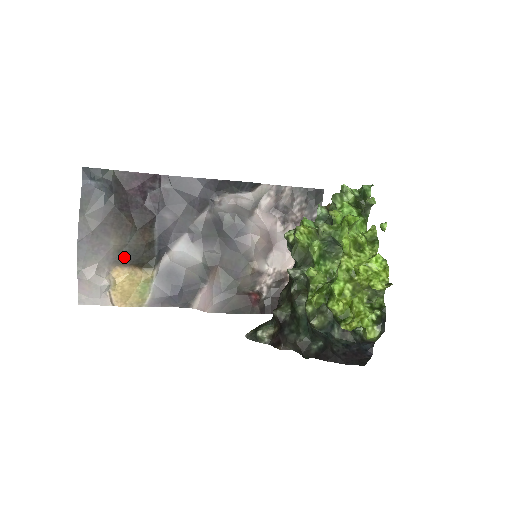
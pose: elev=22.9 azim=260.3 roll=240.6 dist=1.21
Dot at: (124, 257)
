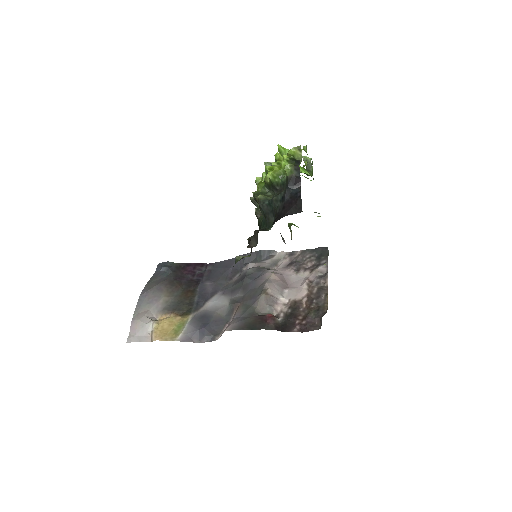
Dot at: (169, 307)
